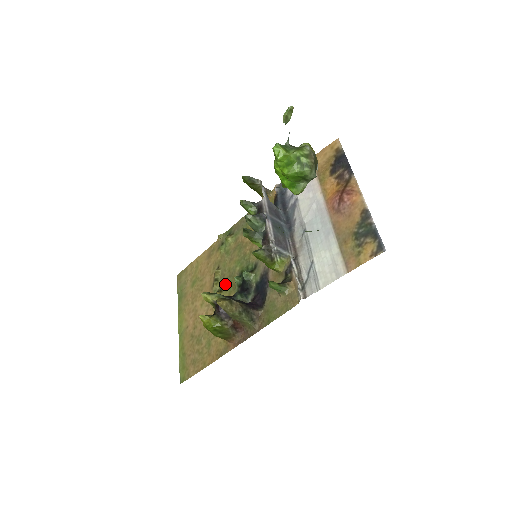
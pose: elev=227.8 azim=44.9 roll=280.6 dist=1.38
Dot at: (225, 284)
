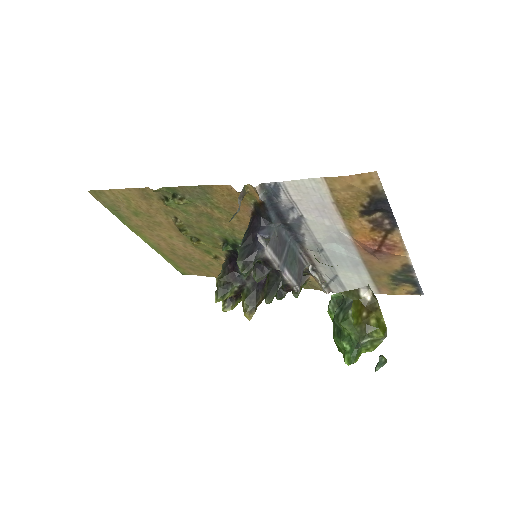
Dot at: (202, 238)
